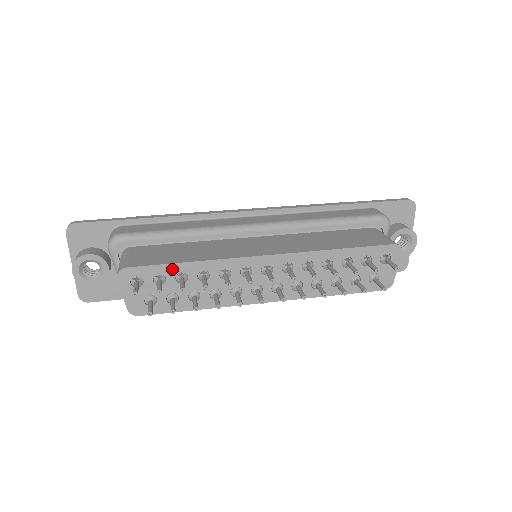
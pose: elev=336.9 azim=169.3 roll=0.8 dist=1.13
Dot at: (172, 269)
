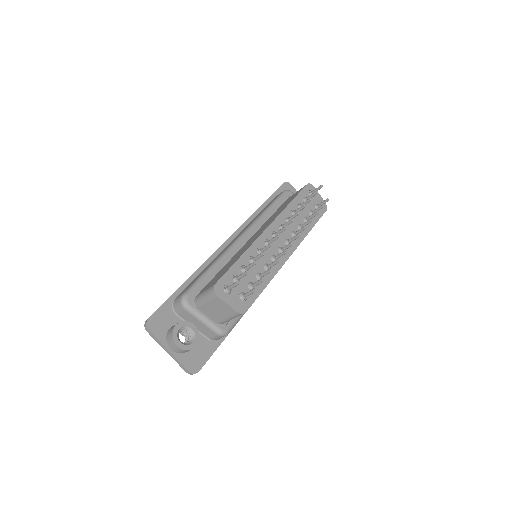
Dot at: (236, 268)
